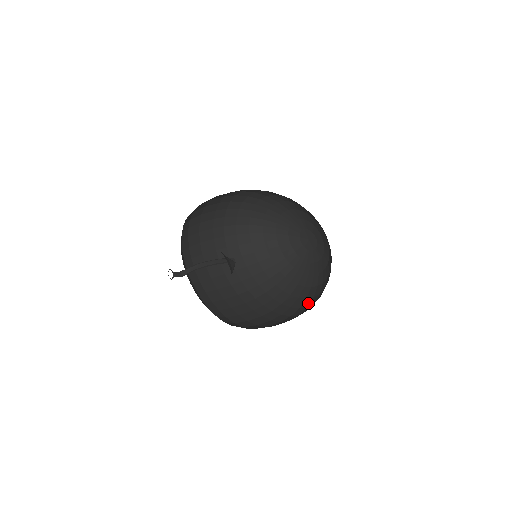
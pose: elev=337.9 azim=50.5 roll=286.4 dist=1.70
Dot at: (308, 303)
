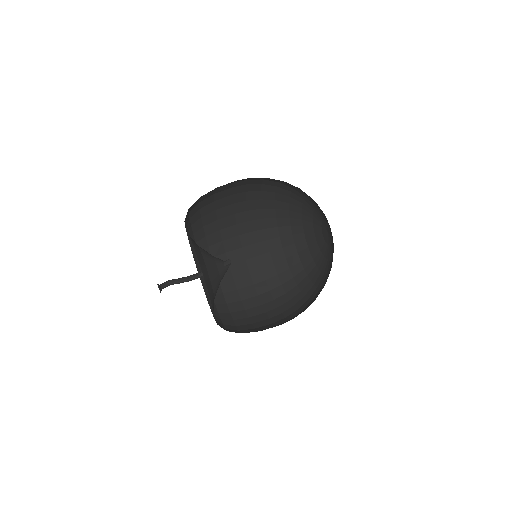
Dot at: (281, 270)
